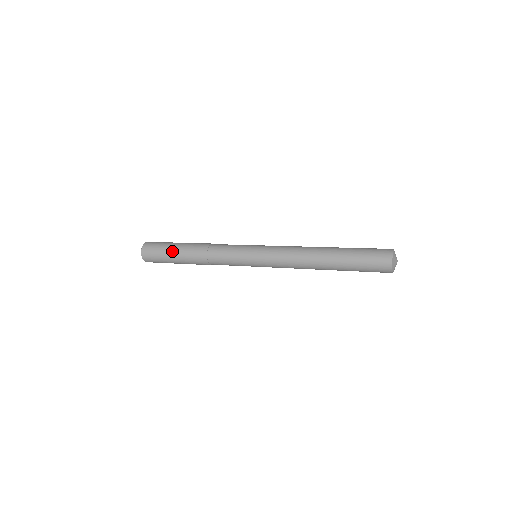
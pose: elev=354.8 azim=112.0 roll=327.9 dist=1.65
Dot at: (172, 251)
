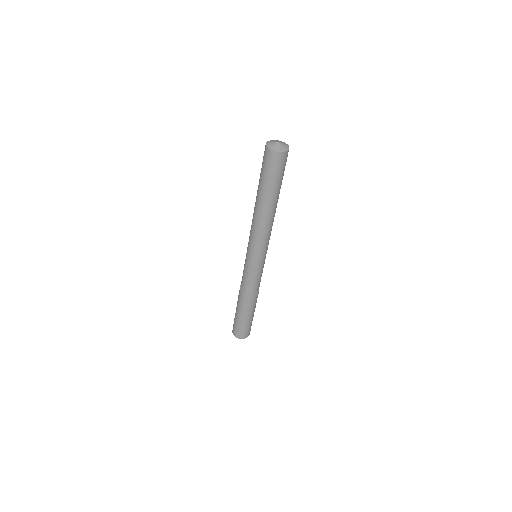
Dot at: occluded
